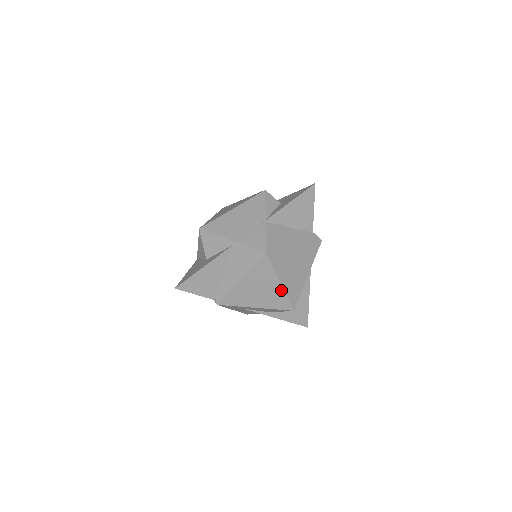
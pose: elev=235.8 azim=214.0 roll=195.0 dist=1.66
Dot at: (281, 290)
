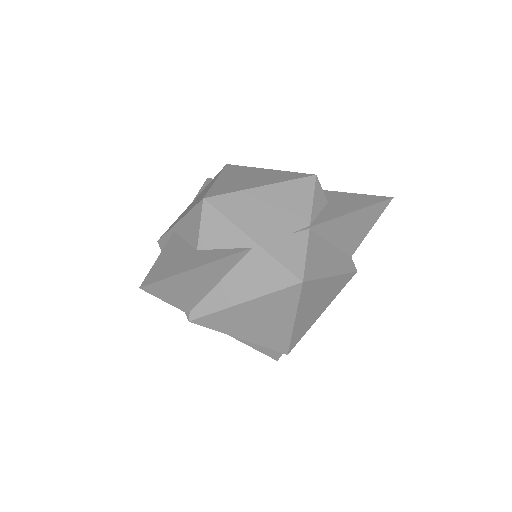
Dot at: (289, 329)
